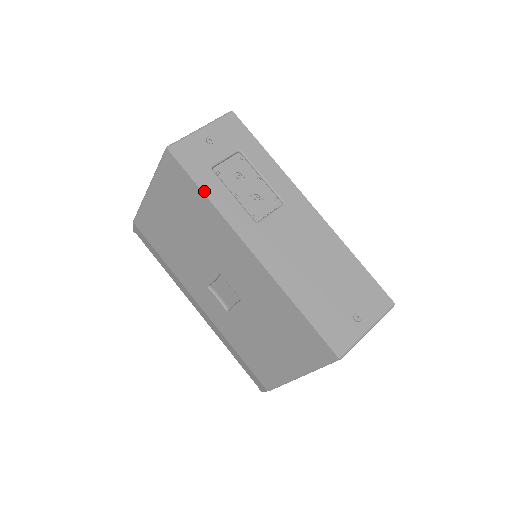
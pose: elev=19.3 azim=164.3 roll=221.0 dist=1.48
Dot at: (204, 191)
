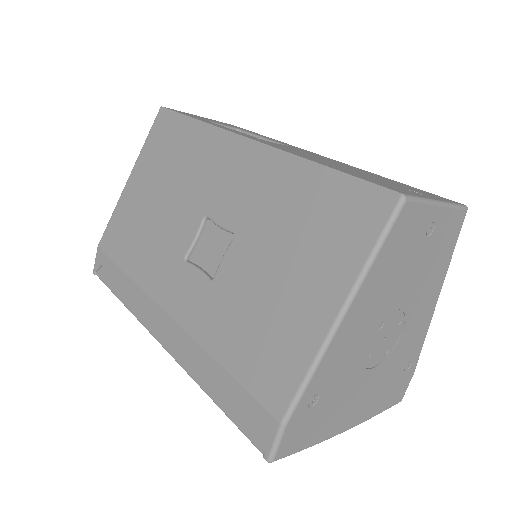
Dot at: (196, 119)
